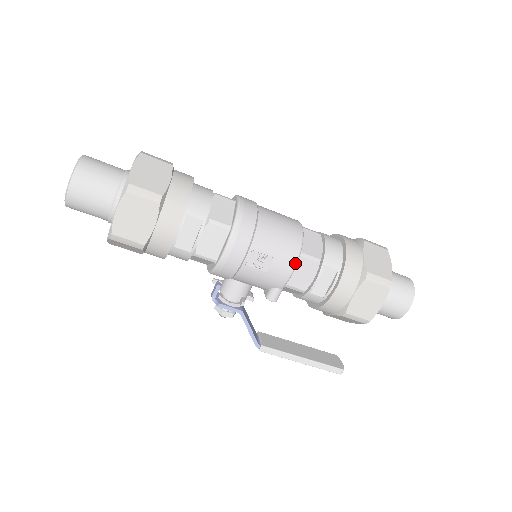
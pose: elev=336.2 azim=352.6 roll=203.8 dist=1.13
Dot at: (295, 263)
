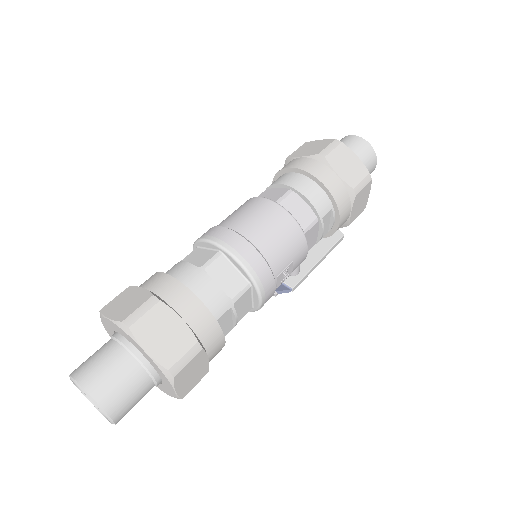
Dot at: (307, 245)
